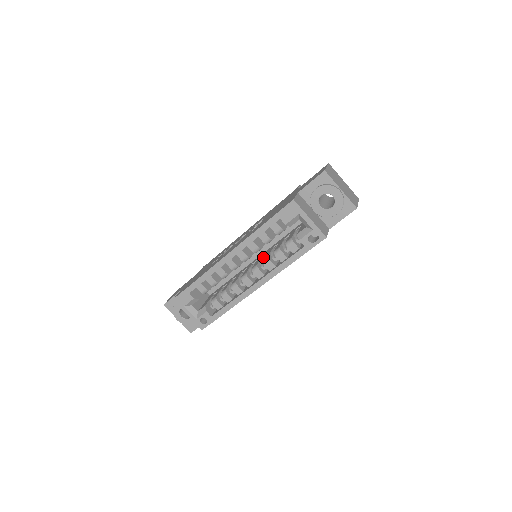
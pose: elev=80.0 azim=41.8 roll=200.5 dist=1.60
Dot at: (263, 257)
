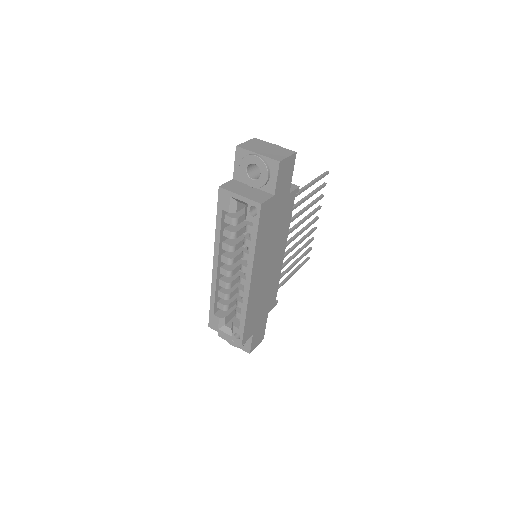
Dot at: occluded
